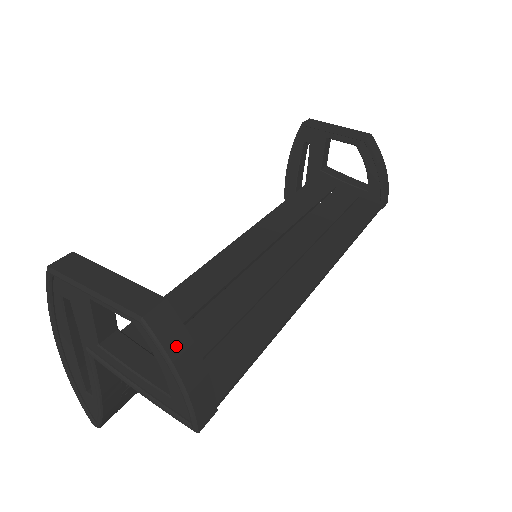
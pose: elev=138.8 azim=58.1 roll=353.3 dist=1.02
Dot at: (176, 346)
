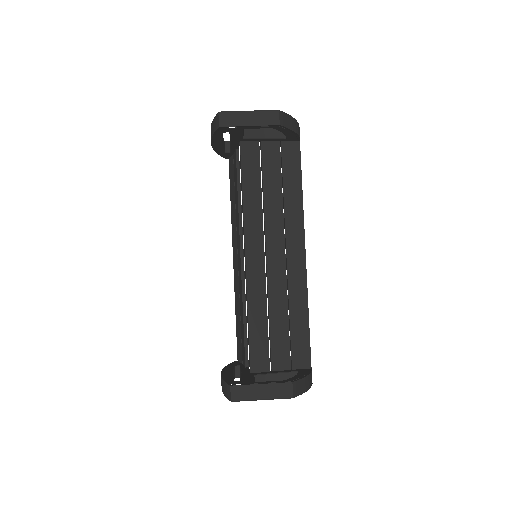
Dot at: (303, 387)
